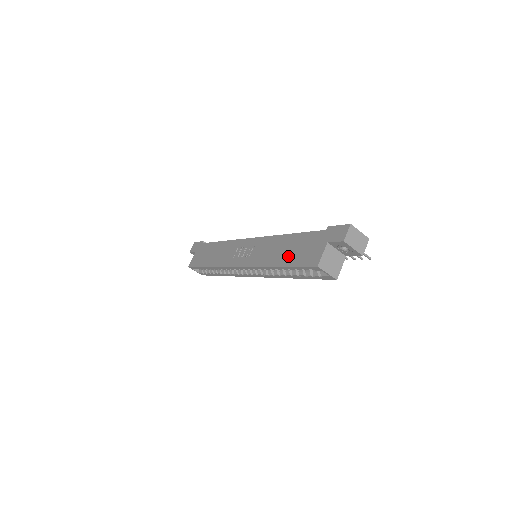
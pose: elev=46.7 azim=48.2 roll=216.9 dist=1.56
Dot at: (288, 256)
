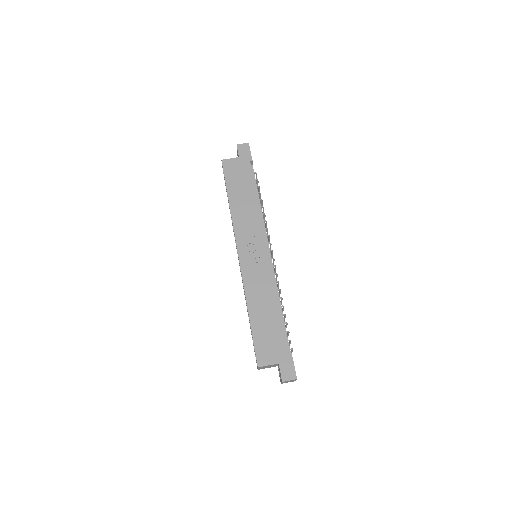
Dot at: (260, 323)
